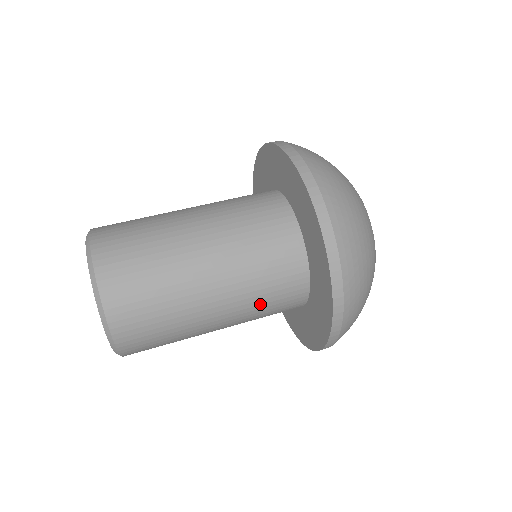
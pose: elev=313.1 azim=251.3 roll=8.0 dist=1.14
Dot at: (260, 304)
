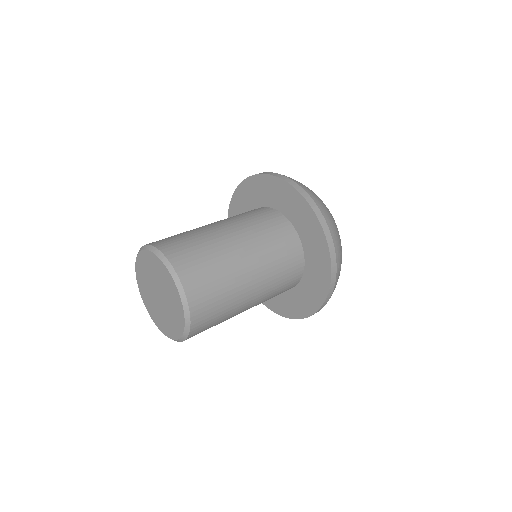
Dot at: (266, 238)
